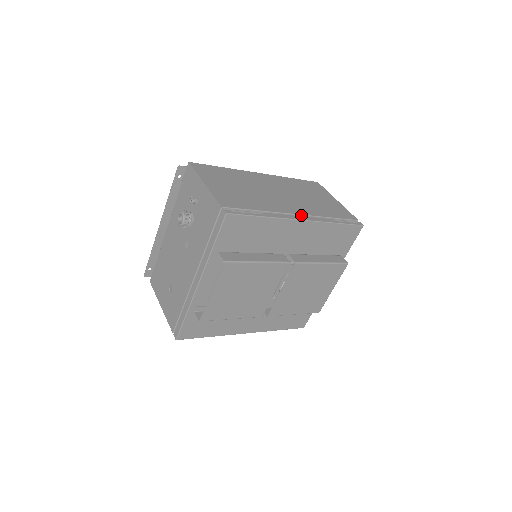
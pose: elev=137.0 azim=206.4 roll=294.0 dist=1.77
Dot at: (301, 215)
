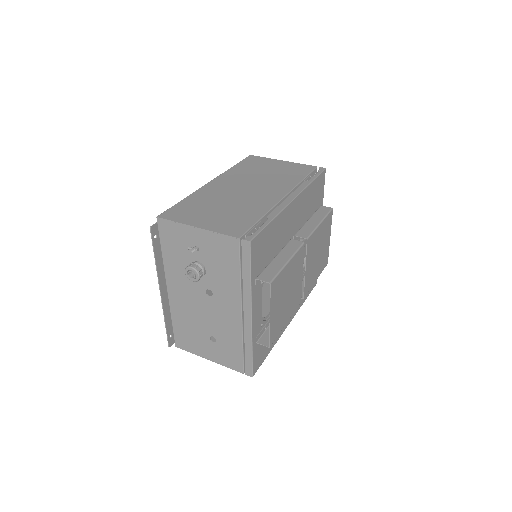
Dot at: (286, 196)
